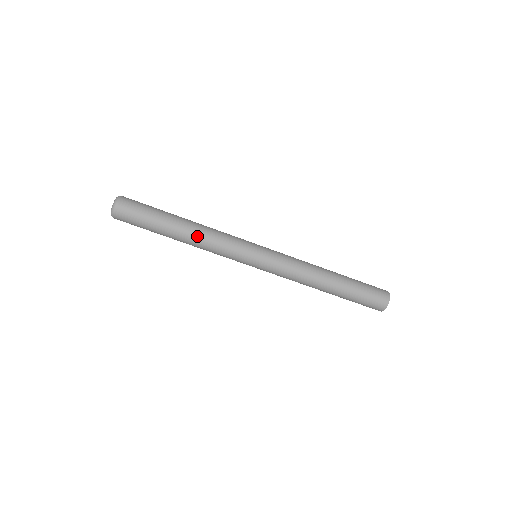
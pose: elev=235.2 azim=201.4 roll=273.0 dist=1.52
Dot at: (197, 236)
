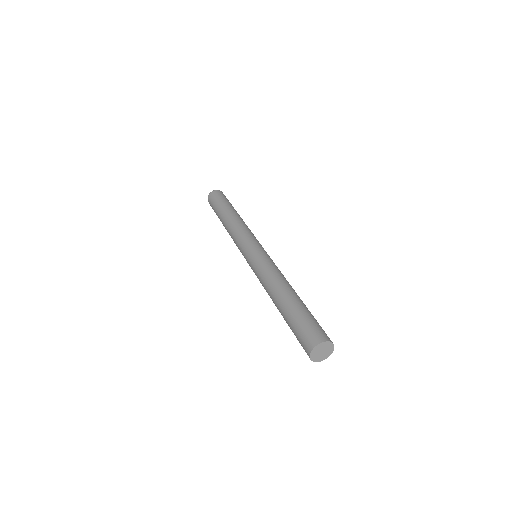
Dot at: (236, 219)
